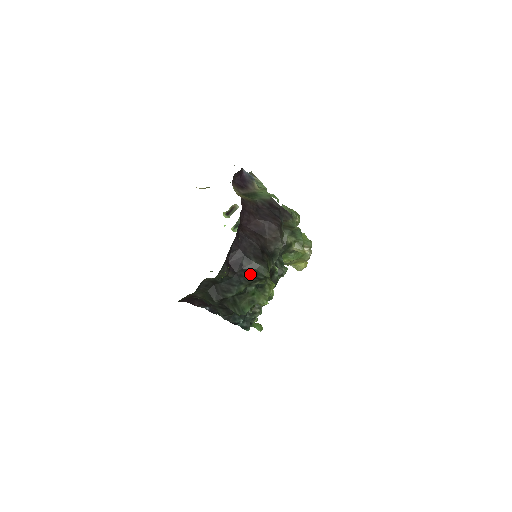
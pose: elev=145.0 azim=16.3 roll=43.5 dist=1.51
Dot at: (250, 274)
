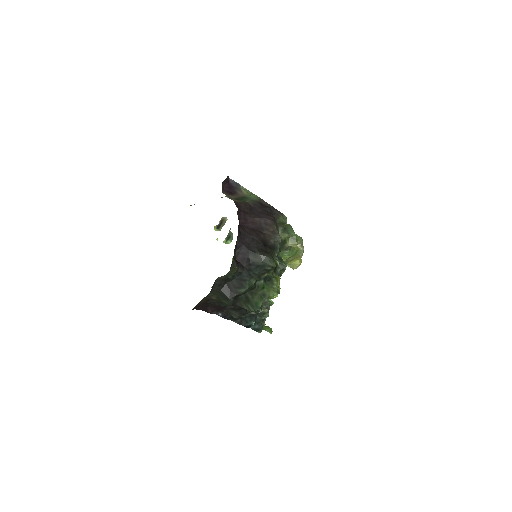
Dot at: (258, 267)
